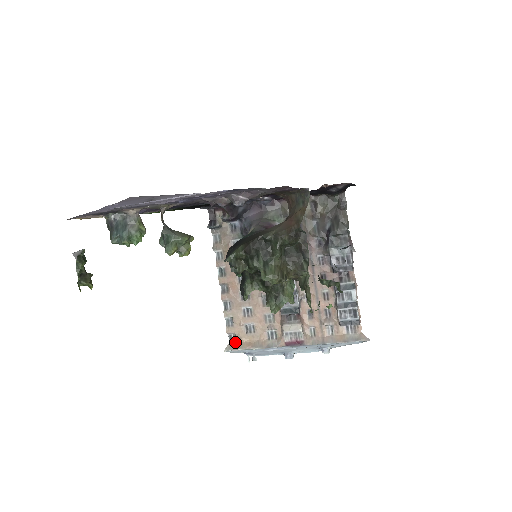
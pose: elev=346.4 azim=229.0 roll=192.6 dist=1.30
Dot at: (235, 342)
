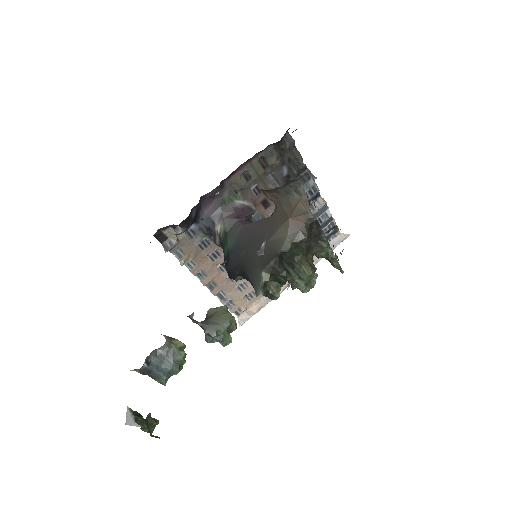
Dot at: (243, 313)
